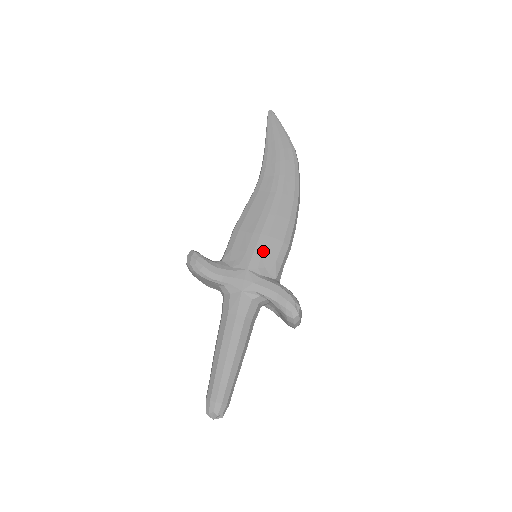
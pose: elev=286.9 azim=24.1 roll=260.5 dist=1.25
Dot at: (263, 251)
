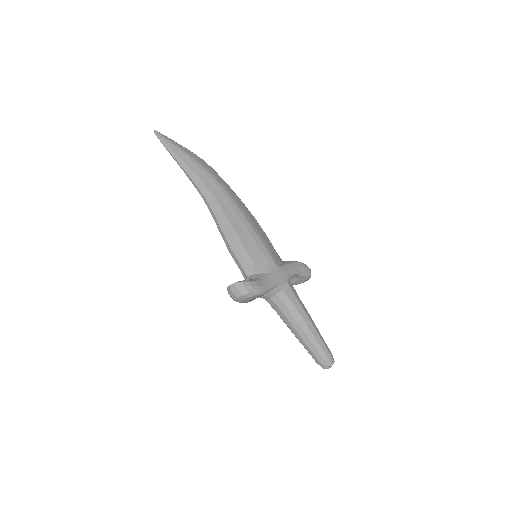
Dot at: (269, 247)
